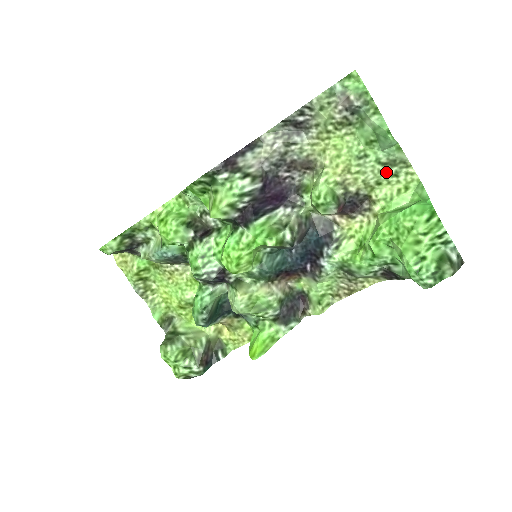
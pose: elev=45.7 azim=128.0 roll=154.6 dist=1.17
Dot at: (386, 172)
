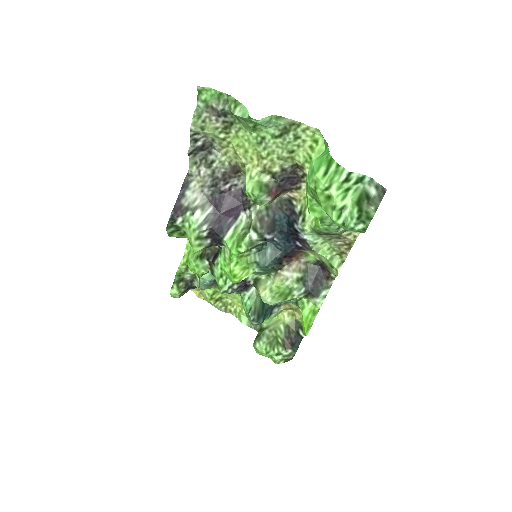
Dot at: (287, 141)
